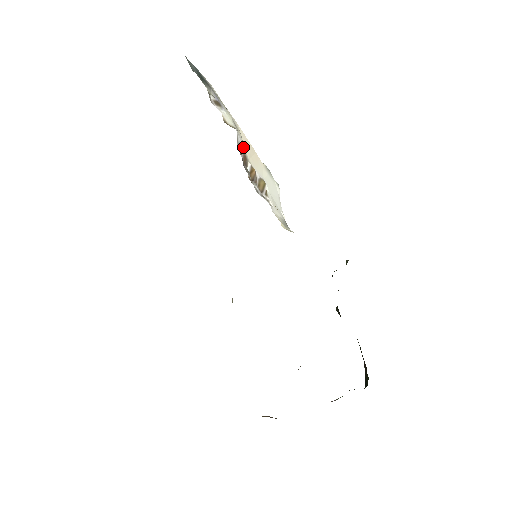
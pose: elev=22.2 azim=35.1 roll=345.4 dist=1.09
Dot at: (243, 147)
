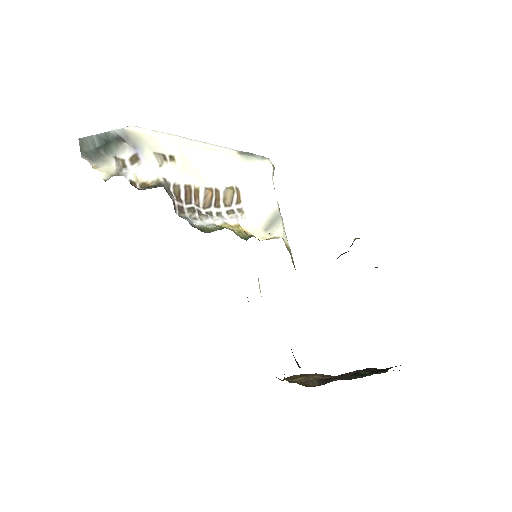
Dot at: (186, 178)
